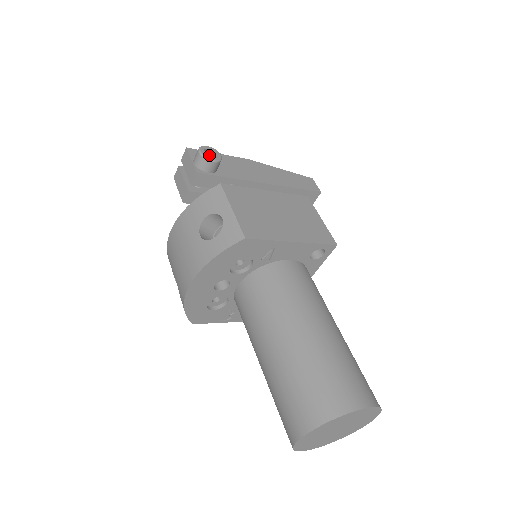
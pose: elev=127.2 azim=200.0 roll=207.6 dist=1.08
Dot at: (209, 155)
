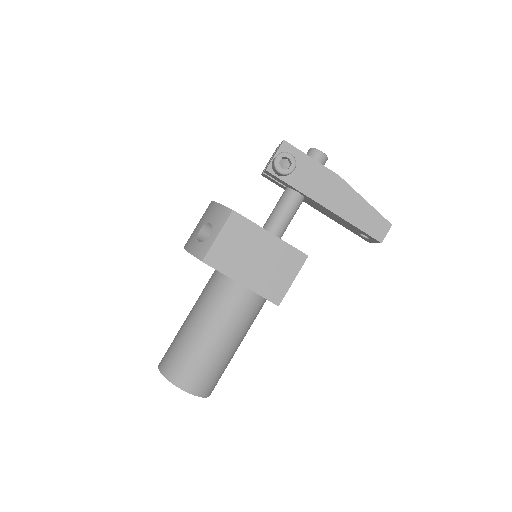
Dot at: (289, 161)
